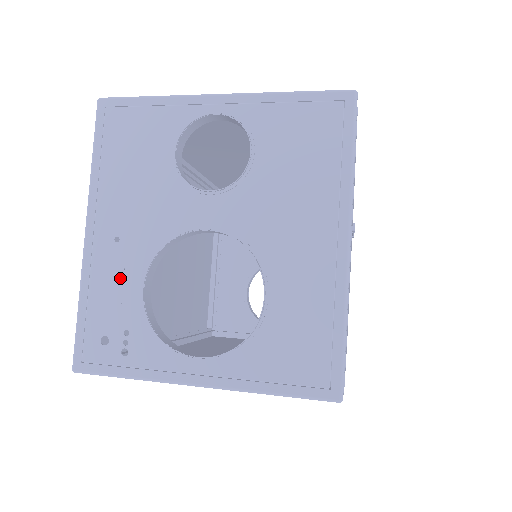
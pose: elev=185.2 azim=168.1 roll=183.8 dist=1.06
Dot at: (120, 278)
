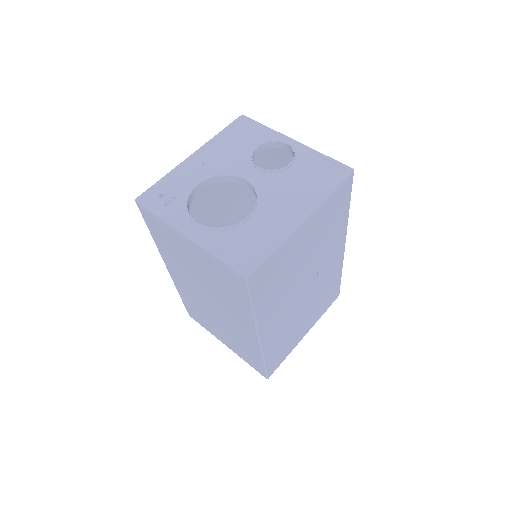
Dot at: (191, 177)
